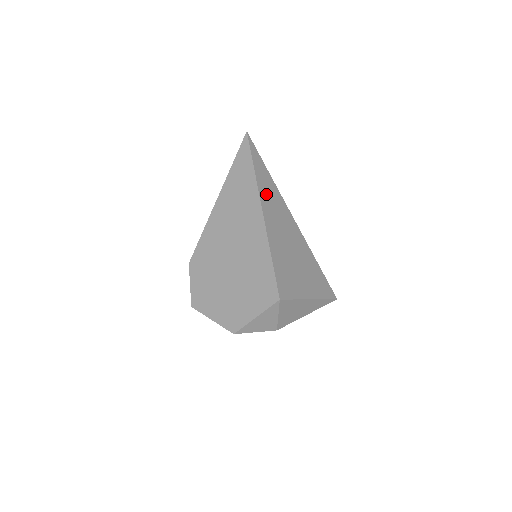
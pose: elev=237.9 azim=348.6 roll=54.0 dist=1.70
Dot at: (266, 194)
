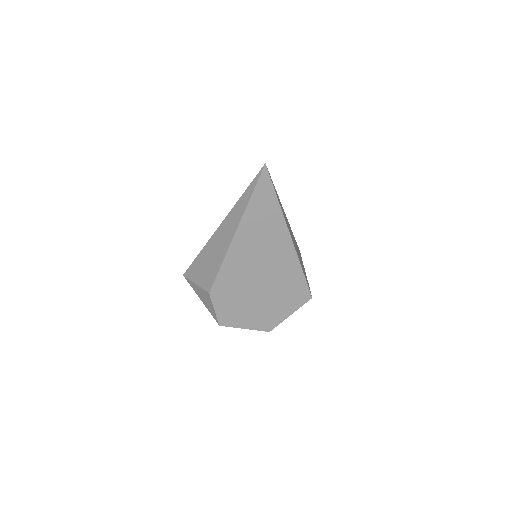
Dot at: occluded
